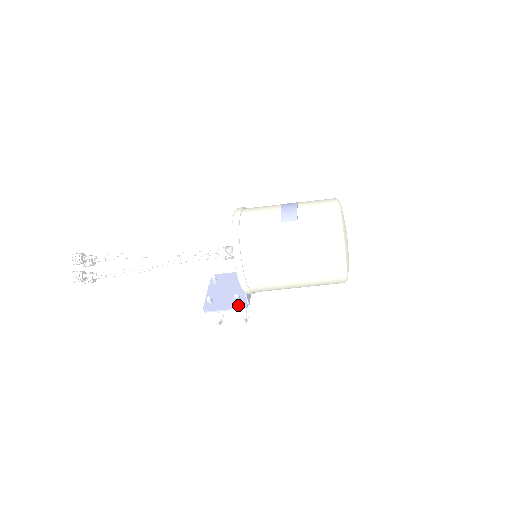
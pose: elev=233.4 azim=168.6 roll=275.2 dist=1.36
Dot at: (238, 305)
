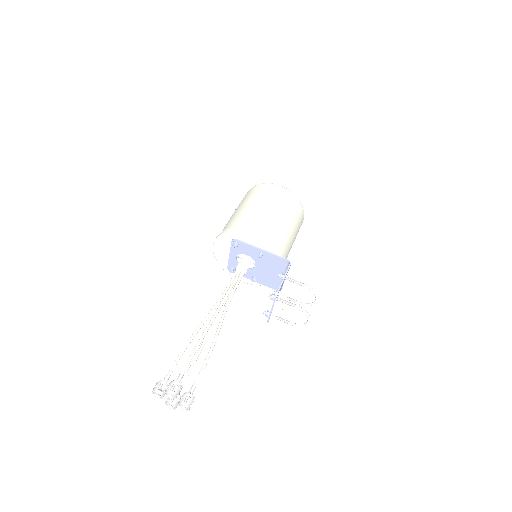
Dot at: occluded
